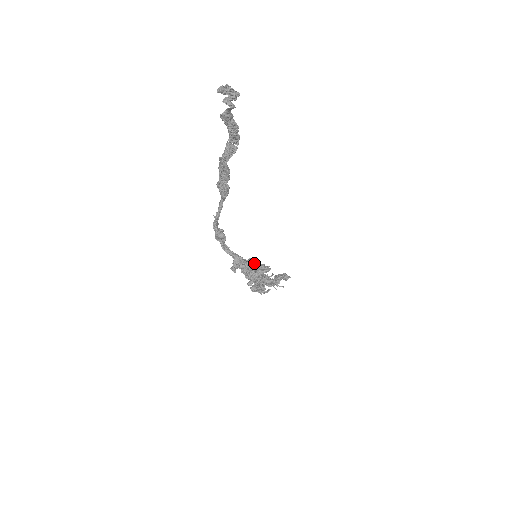
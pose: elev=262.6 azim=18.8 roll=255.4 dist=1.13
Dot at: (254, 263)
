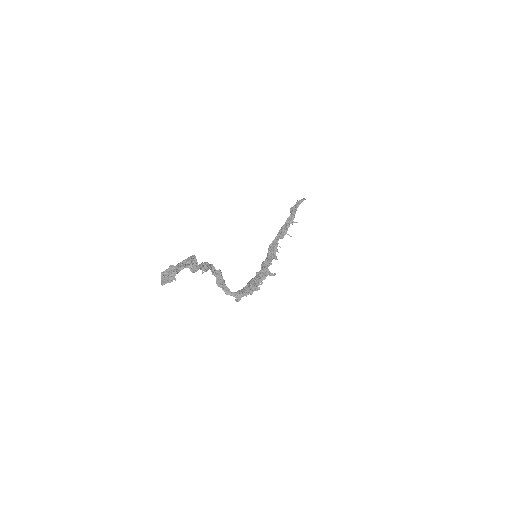
Dot at: (249, 292)
